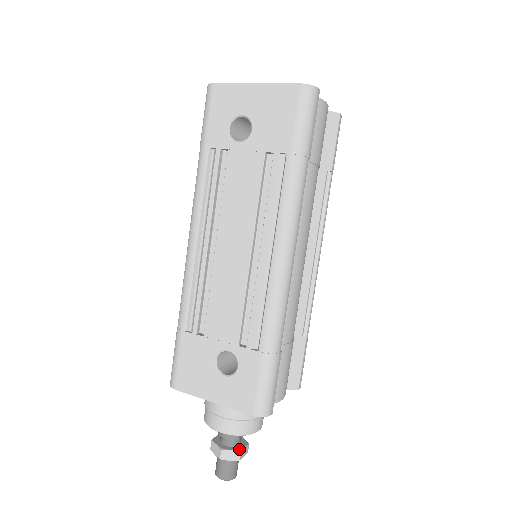
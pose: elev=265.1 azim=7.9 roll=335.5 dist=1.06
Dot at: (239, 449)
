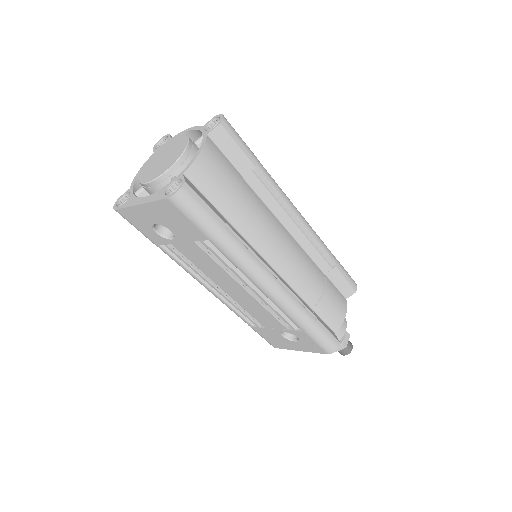
Dot at: (341, 343)
